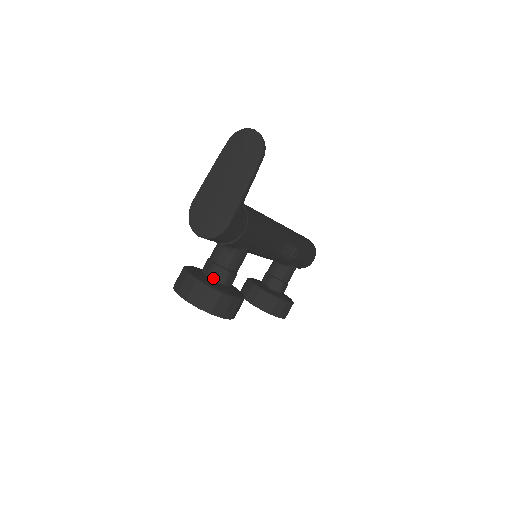
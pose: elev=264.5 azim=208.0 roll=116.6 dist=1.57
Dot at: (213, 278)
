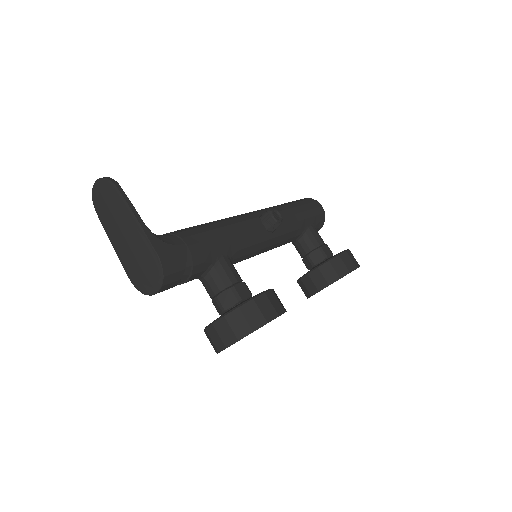
Dot at: (227, 307)
